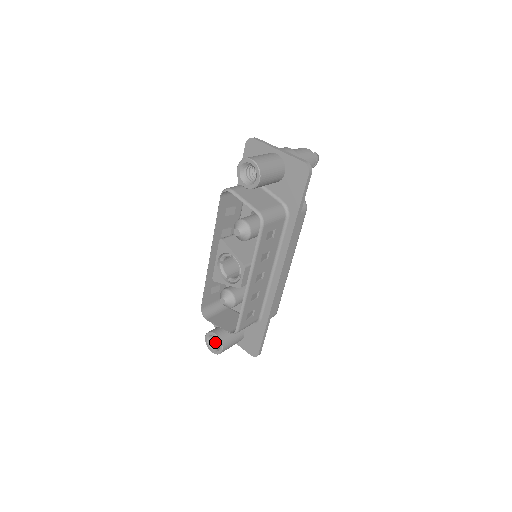
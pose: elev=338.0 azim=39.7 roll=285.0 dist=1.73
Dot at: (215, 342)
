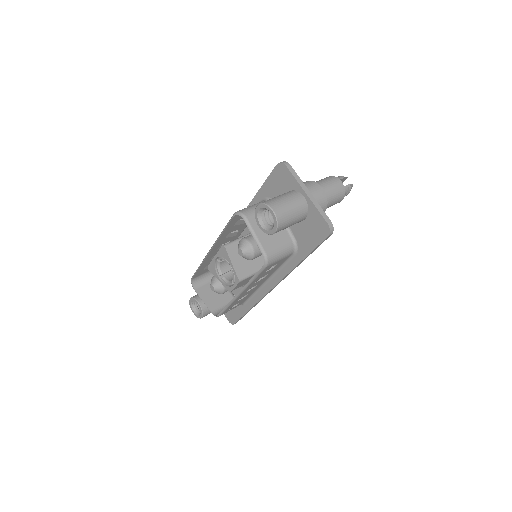
Dot at: occluded
